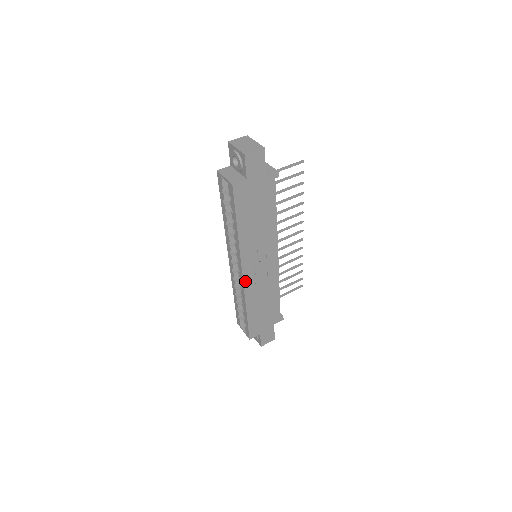
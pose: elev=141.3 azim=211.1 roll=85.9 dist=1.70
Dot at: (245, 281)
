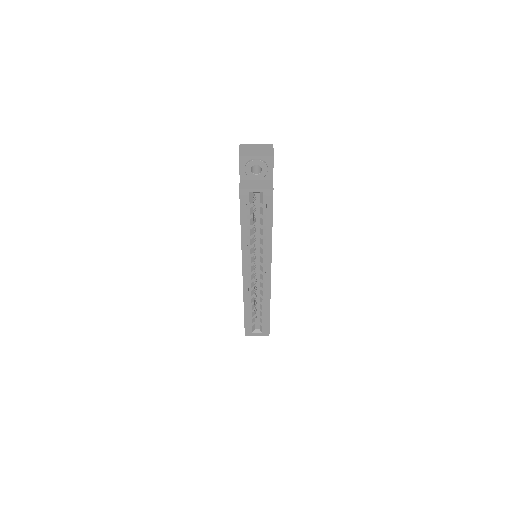
Dot at: (270, 280)
